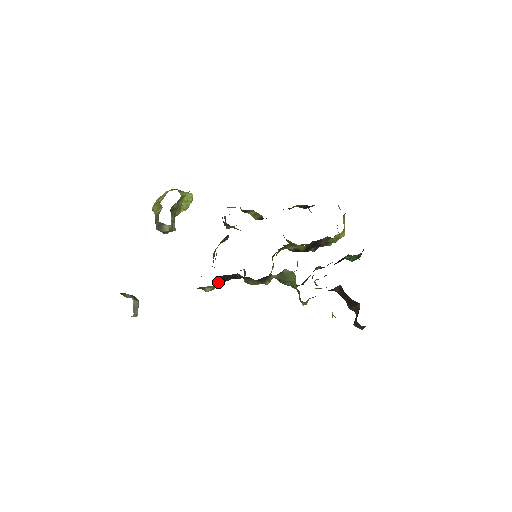
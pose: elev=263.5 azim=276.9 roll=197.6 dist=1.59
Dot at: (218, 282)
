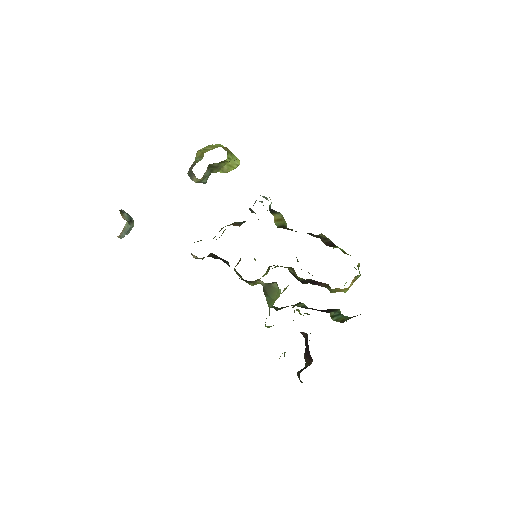
Dot at: occluded
